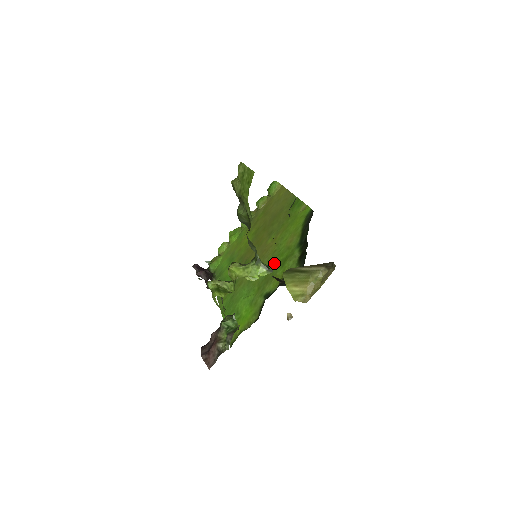
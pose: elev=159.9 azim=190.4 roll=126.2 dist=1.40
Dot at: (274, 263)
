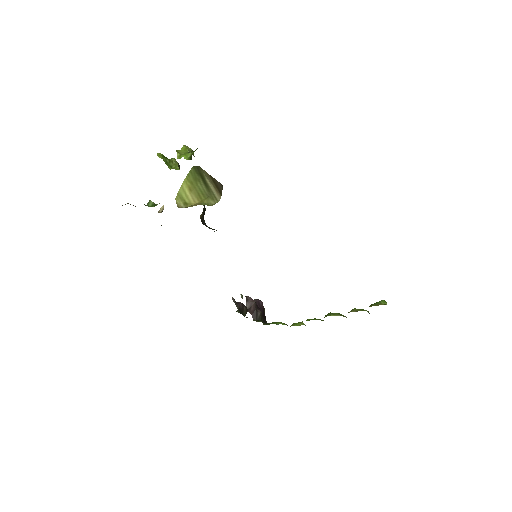
Dot at: occluded
